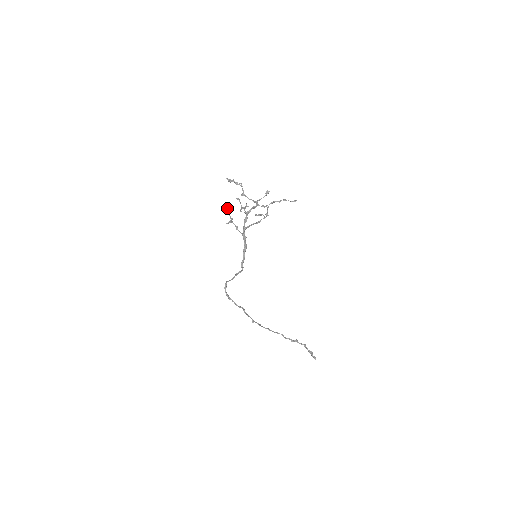
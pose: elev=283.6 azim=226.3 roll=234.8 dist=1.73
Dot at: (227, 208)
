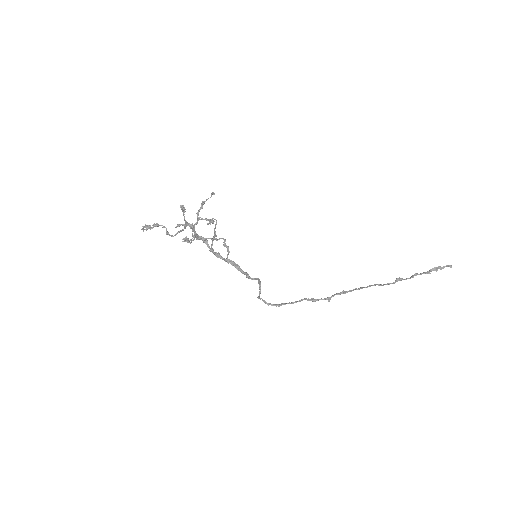
Dot at: (182, 239)
